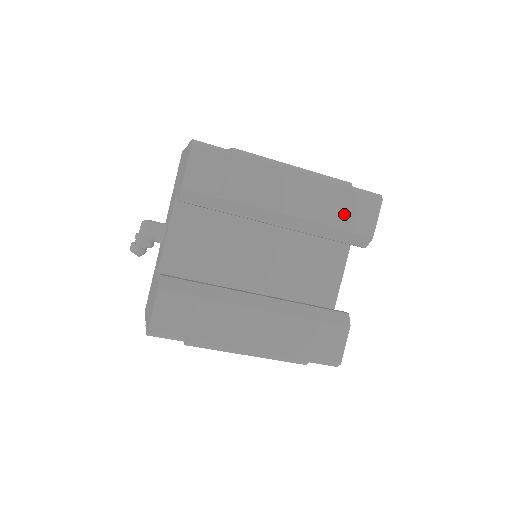
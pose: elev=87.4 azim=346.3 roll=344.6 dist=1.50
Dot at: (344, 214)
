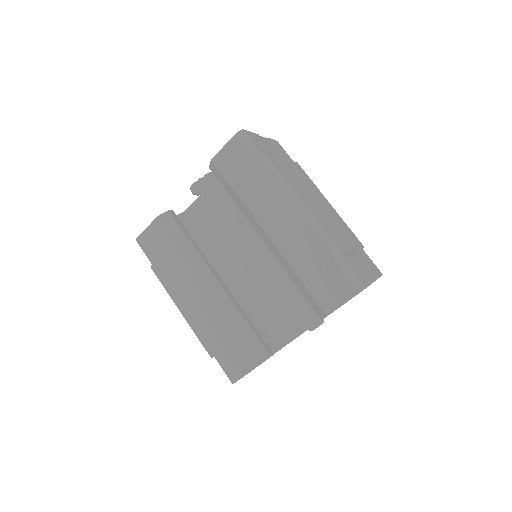
Dot at: (315, 274)
